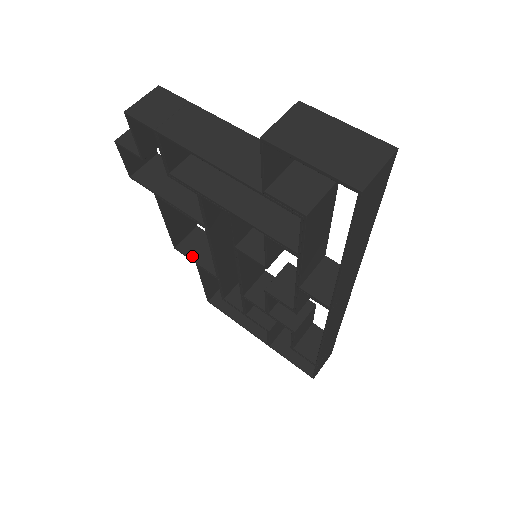
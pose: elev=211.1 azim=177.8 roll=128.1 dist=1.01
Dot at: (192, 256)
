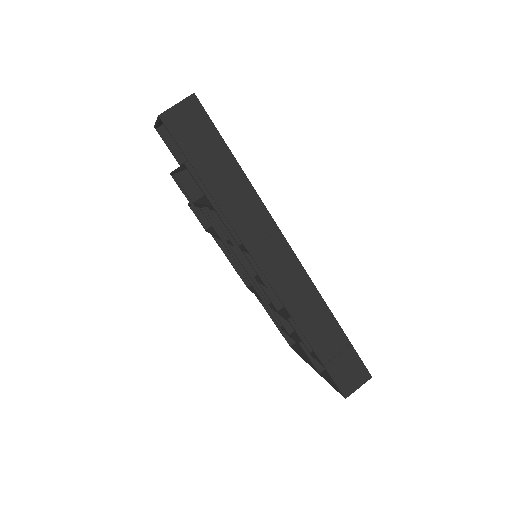
Dot at: (254, 290)
